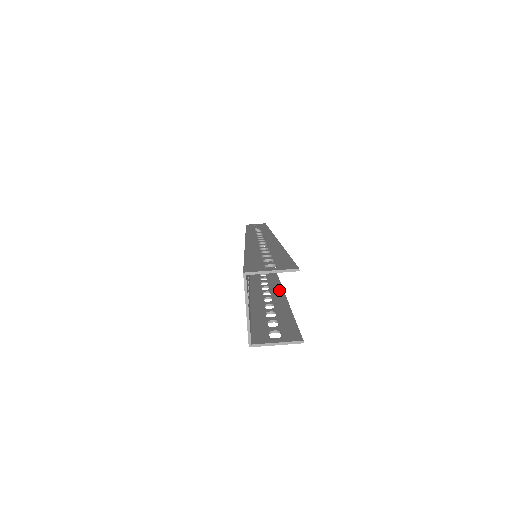
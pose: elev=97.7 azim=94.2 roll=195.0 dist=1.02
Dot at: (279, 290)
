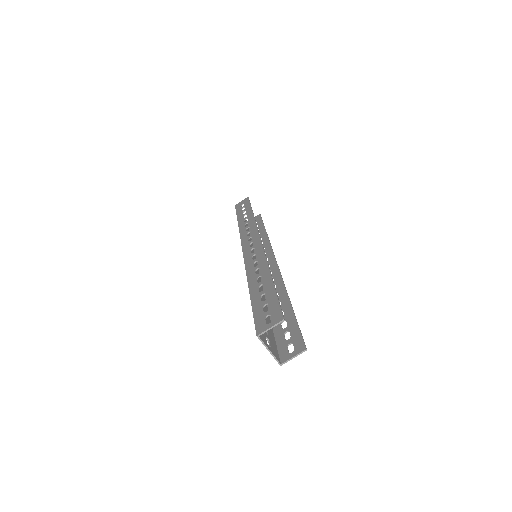
Dot at: (282, 288)
